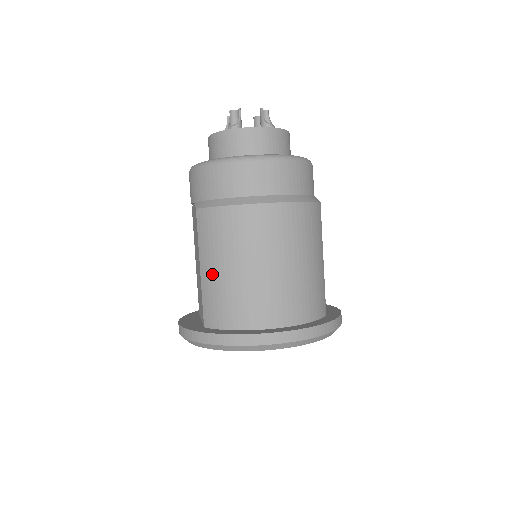
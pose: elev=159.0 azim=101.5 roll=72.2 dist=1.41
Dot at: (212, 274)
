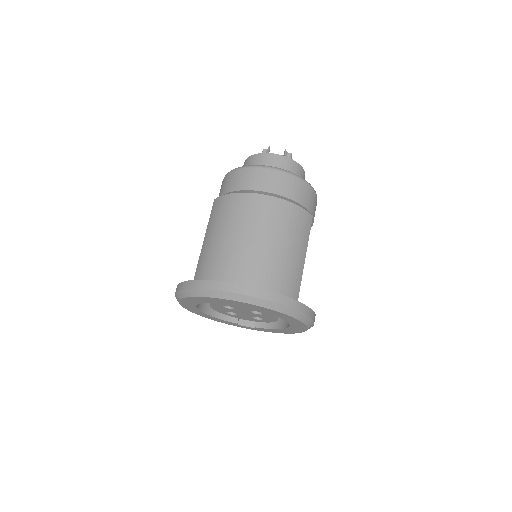
Dot at: (209, 242)
